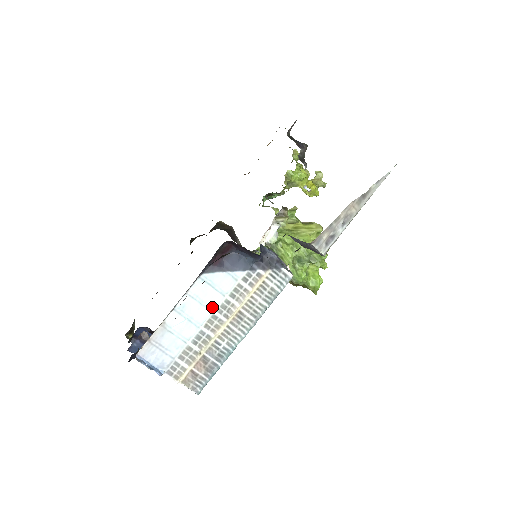
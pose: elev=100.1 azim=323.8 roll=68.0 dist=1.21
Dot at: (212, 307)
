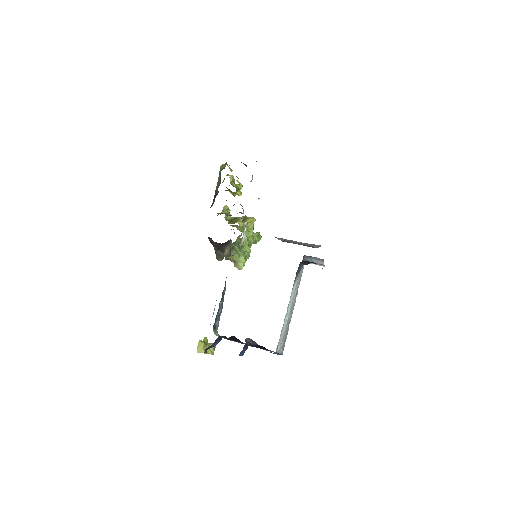
Dot at: occluded
